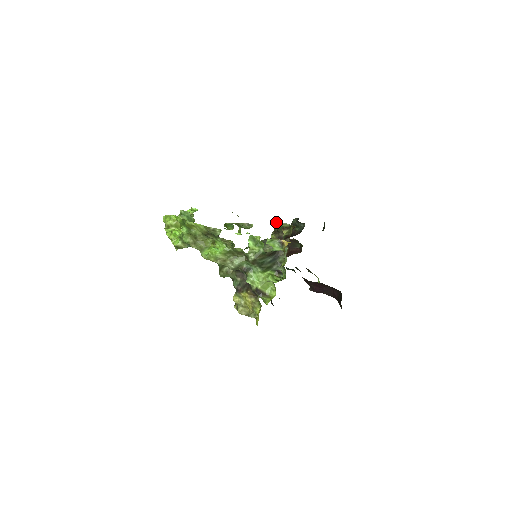
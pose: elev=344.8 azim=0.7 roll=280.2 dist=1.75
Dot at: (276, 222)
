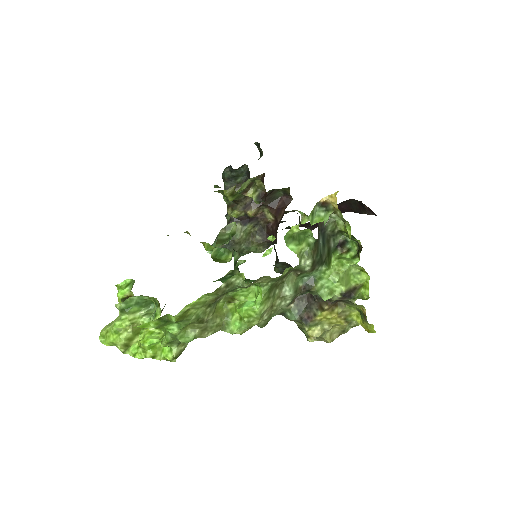
Dot at: (228, 193)
